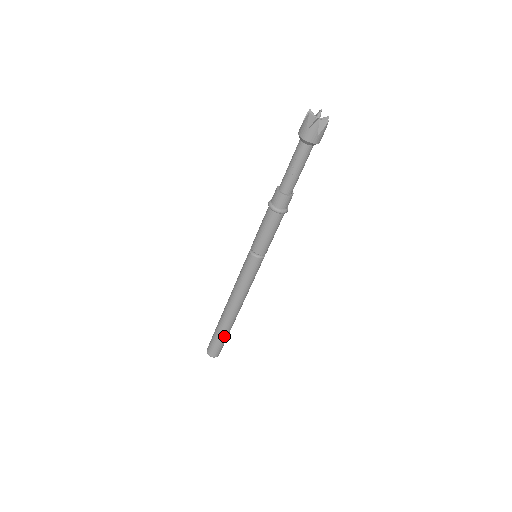
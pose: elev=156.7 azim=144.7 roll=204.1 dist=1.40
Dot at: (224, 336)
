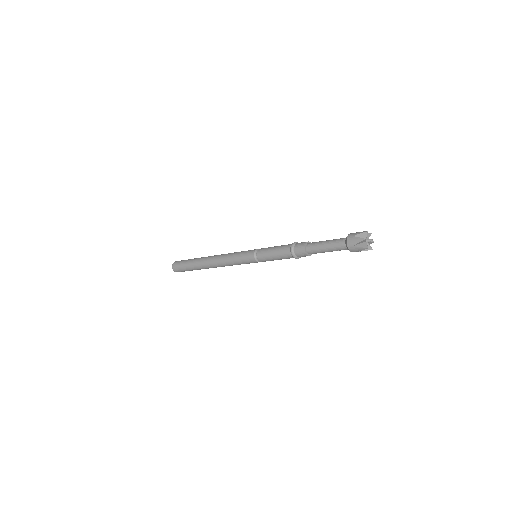
Dot at: occluded
